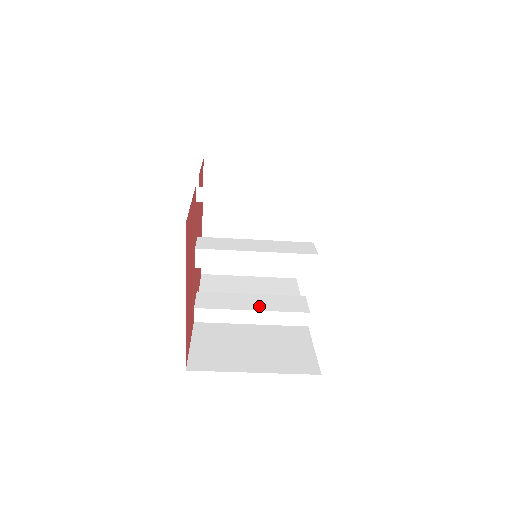
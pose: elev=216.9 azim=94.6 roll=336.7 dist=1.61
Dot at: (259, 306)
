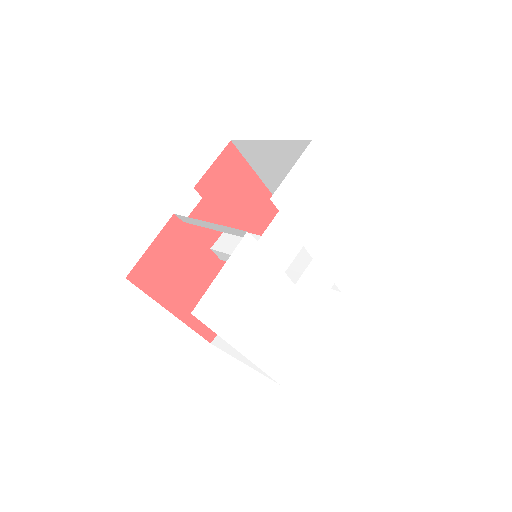
Dot at: occluded
